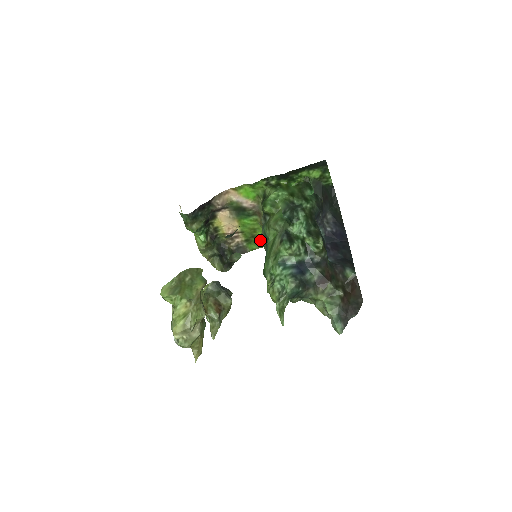
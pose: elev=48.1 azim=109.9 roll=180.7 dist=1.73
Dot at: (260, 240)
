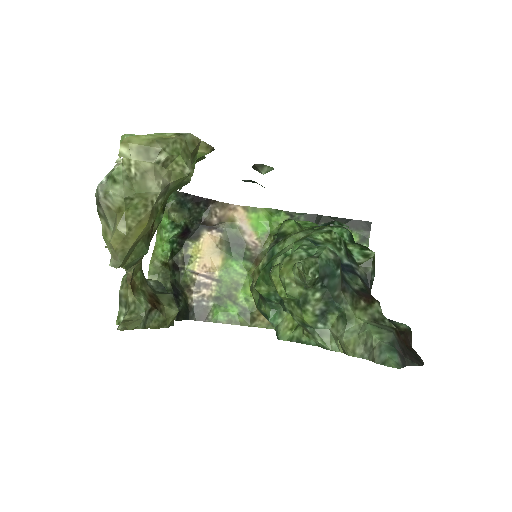
Dot at: (254, 272)
